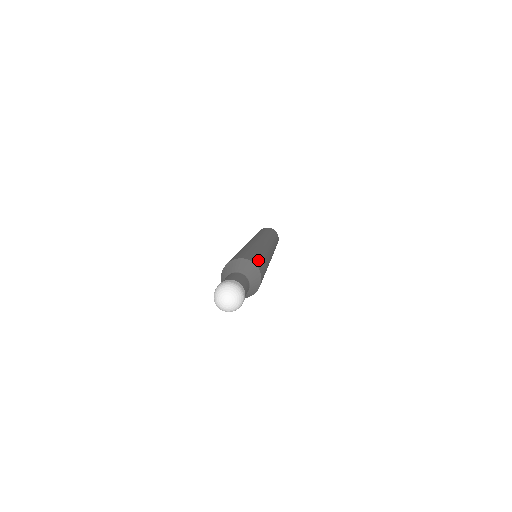
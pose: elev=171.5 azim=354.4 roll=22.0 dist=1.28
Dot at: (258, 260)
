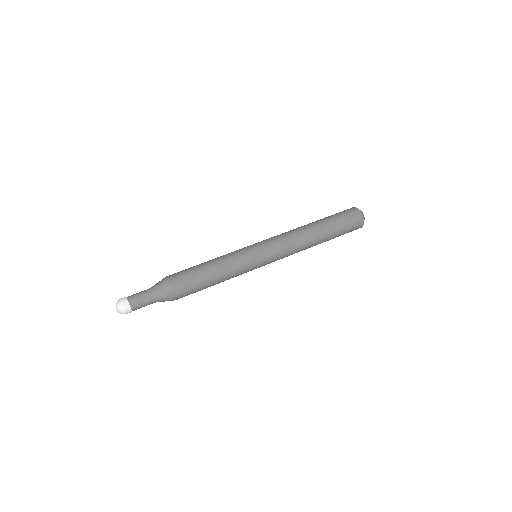
Dot at: (191, 286)
